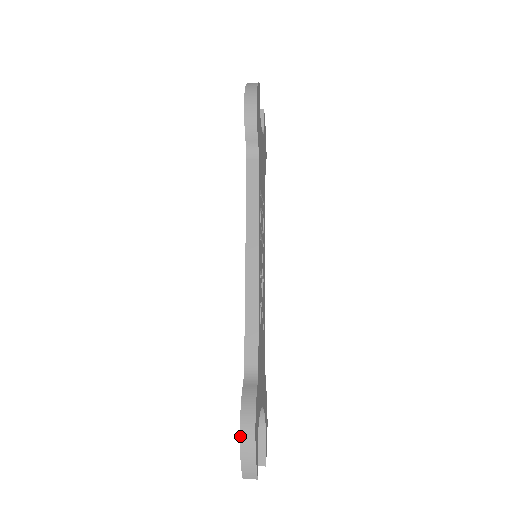
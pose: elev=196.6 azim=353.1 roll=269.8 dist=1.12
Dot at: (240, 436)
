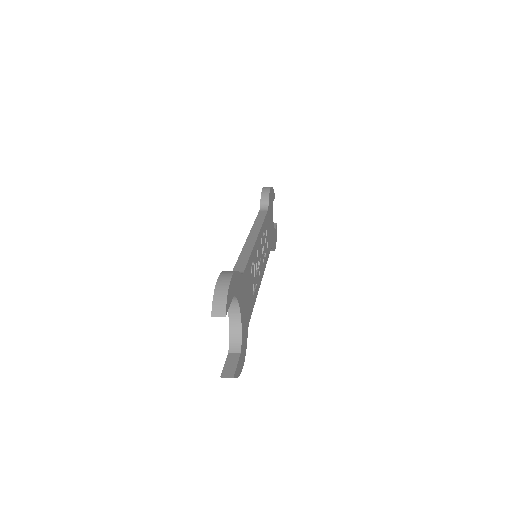
Dot at: (218, 279)
